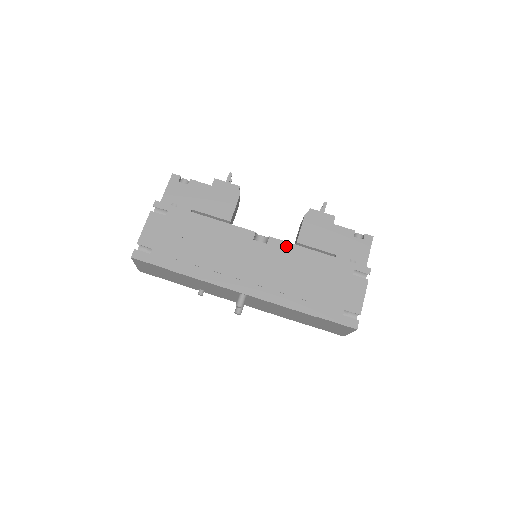
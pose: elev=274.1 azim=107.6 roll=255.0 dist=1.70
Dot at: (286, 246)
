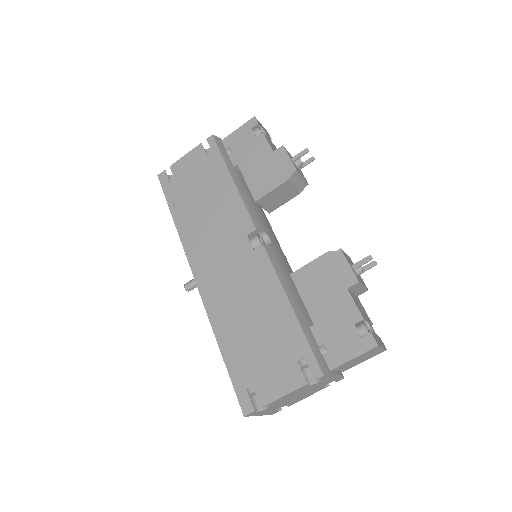
Dot at: (267, 268)
